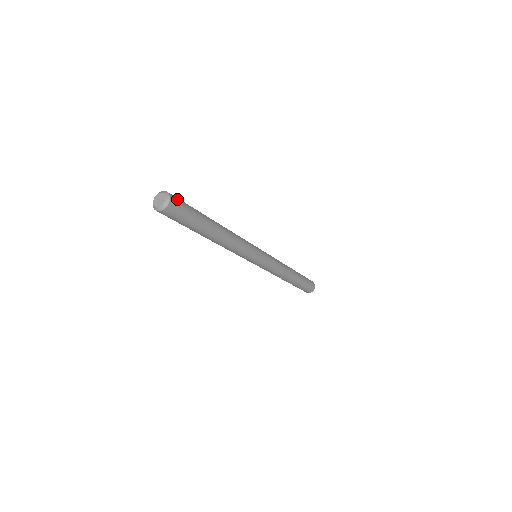
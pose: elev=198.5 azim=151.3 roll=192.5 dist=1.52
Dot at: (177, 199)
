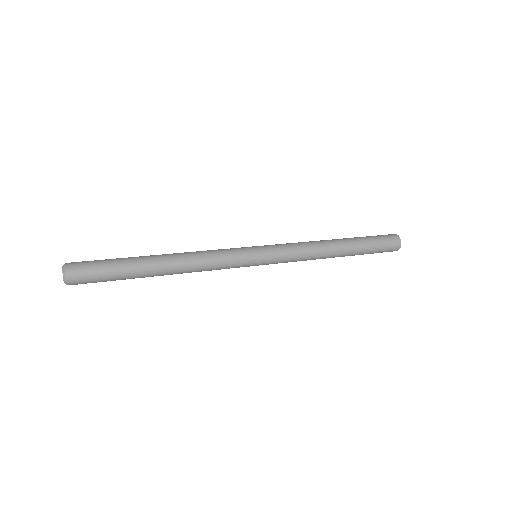
Dot at: (80, 275)
